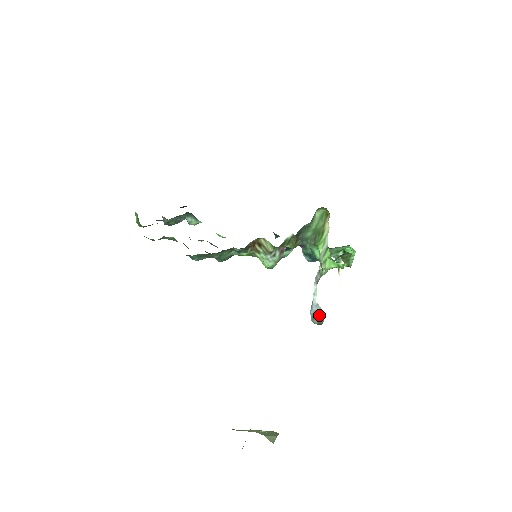
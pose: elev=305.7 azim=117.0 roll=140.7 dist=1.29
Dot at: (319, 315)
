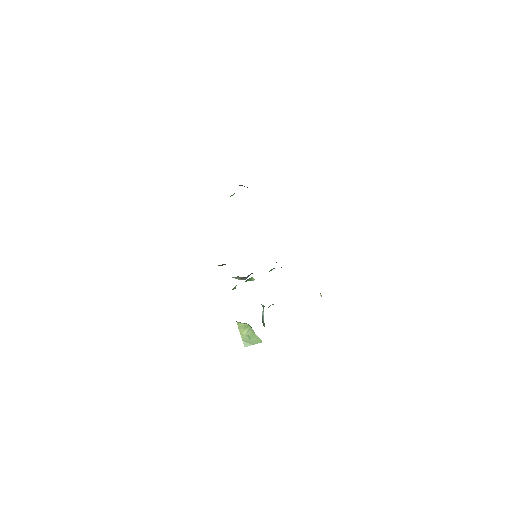
Dot at: (263, 321)
